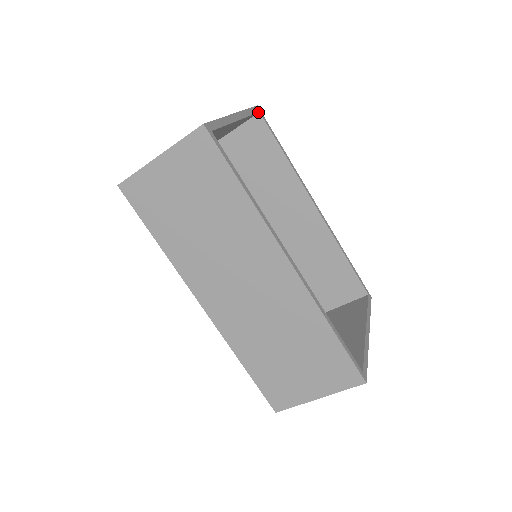
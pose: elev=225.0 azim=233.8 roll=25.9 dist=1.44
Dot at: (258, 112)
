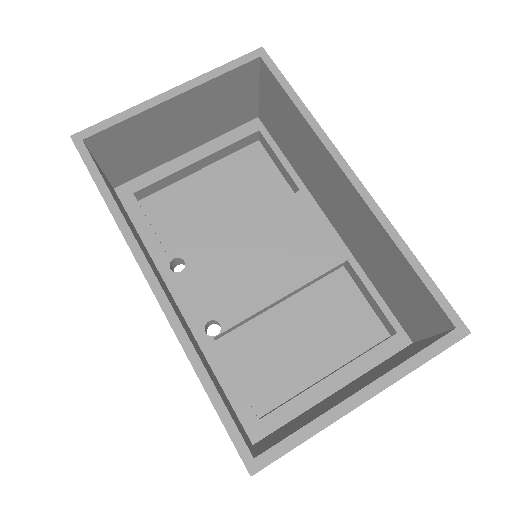
Dot at: (254, 59)
